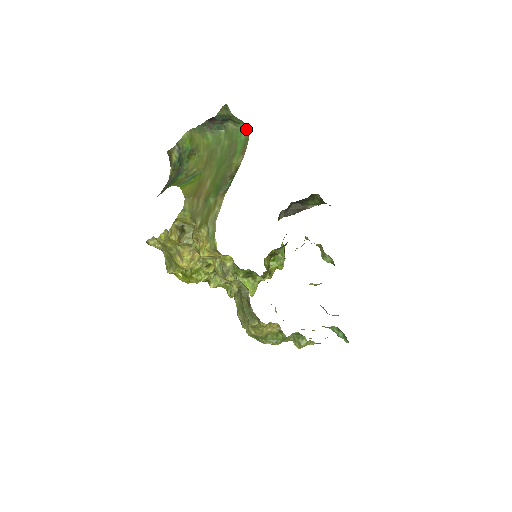
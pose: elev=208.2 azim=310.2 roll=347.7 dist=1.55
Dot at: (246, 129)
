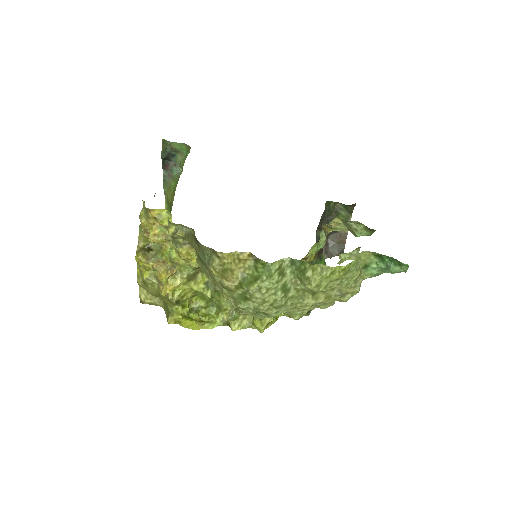
Dot at: (188, 147)
